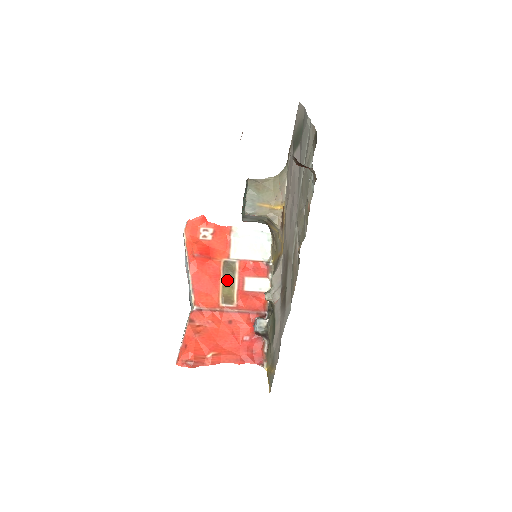
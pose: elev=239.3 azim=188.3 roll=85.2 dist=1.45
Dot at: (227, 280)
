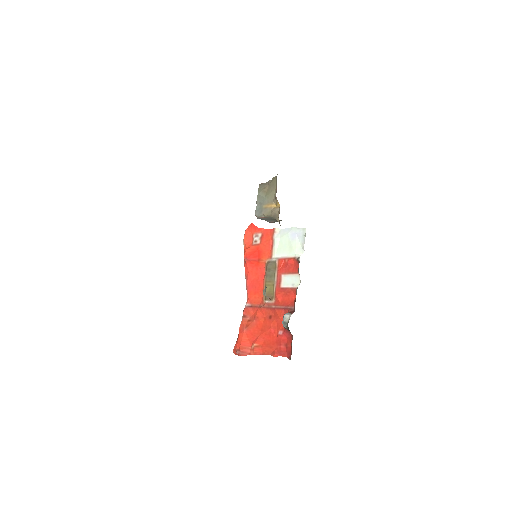
Dot at: (269, 279)
